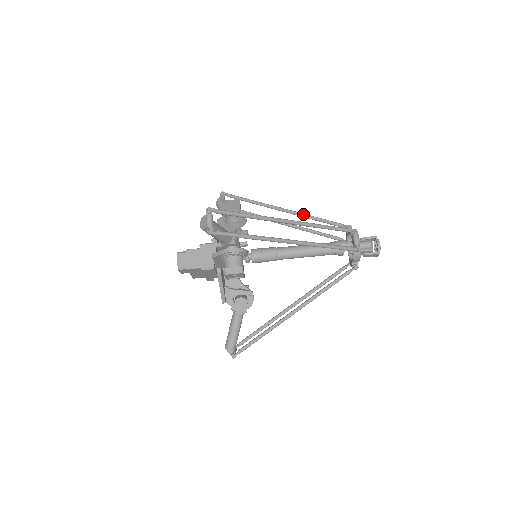
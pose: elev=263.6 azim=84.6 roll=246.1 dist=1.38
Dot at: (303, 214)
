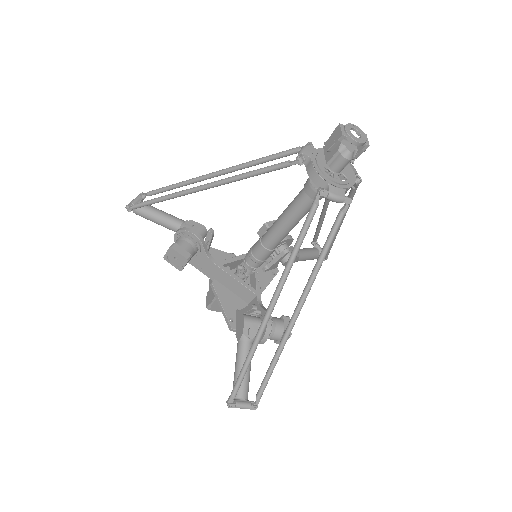
Dot at: (230, 182)
